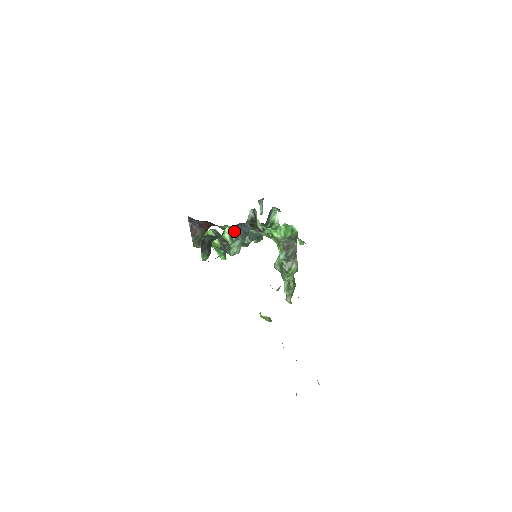
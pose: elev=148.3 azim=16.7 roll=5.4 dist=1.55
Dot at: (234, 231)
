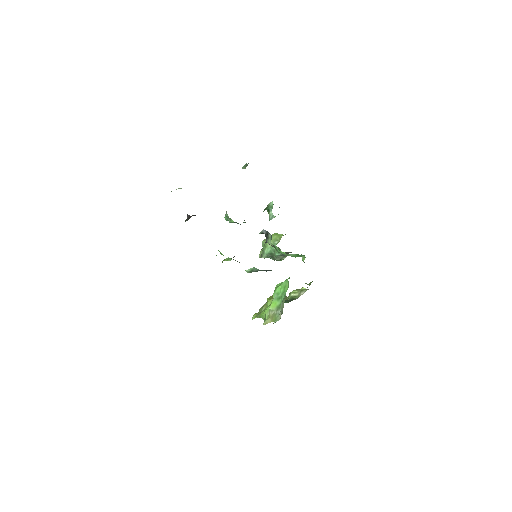
Dot at: (256, 269)
